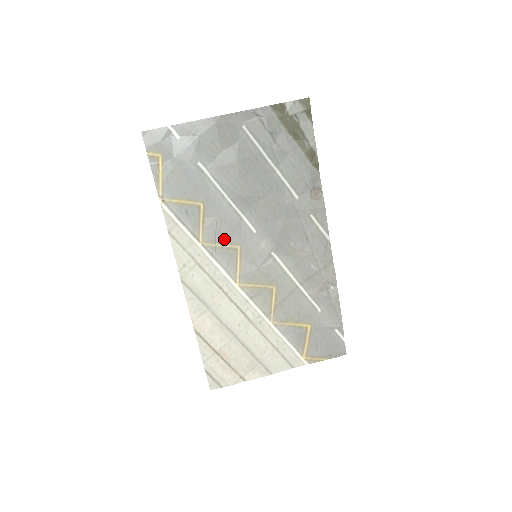
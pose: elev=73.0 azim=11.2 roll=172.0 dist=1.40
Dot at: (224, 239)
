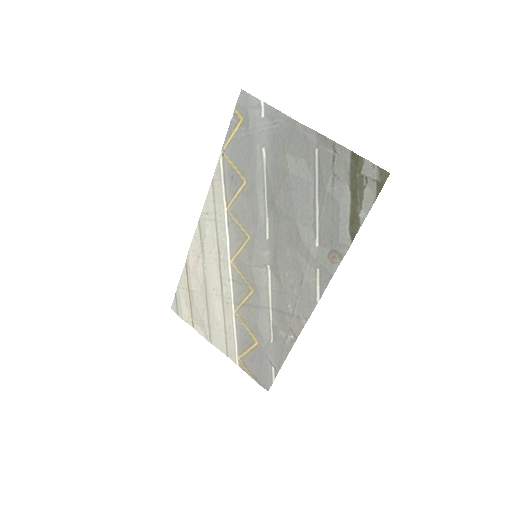
Dot at: (244, 222)
